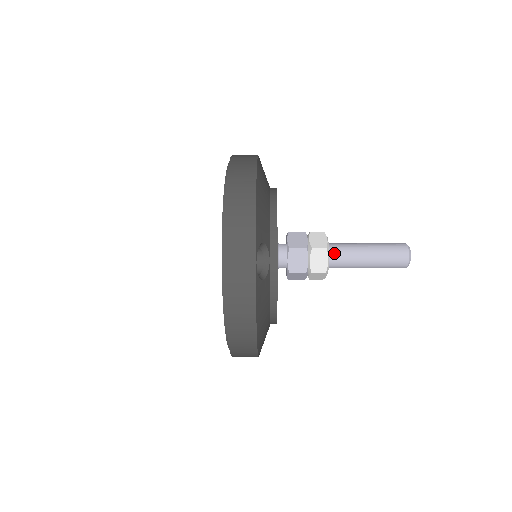
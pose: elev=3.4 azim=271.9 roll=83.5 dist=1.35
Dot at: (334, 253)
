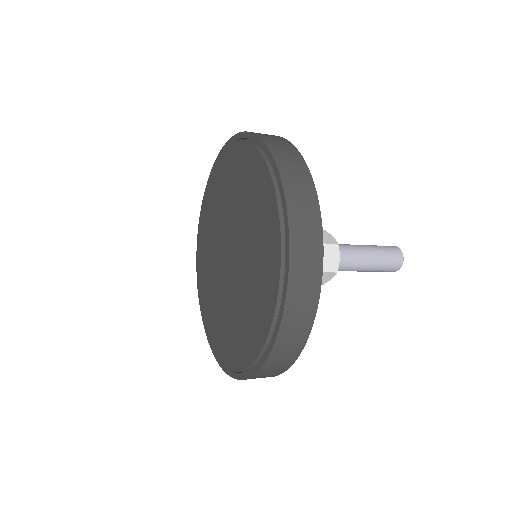
Dot at: (339, 266)
